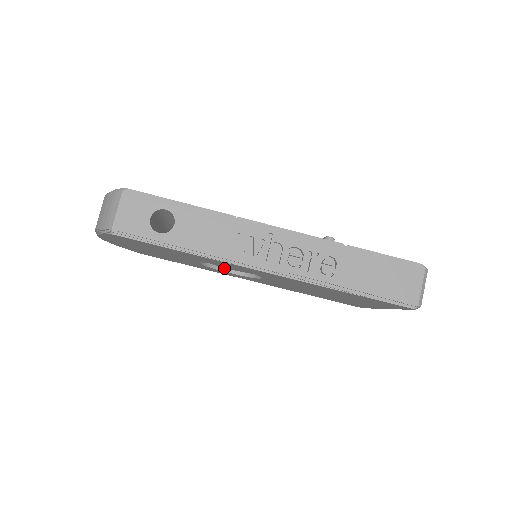
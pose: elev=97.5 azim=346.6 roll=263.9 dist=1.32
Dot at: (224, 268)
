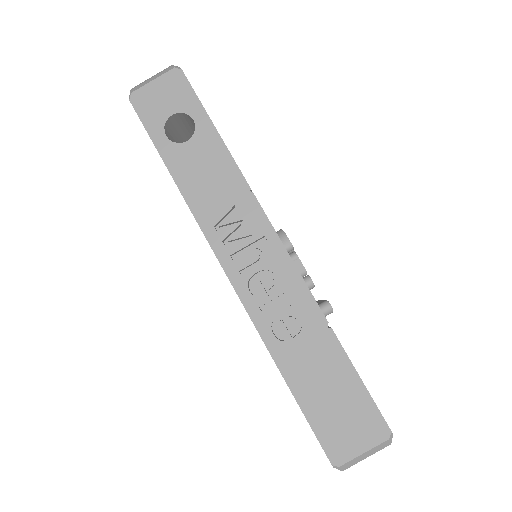
Dot at: occluded
